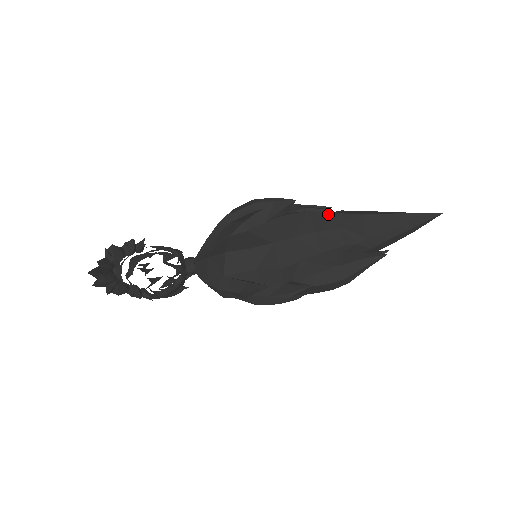
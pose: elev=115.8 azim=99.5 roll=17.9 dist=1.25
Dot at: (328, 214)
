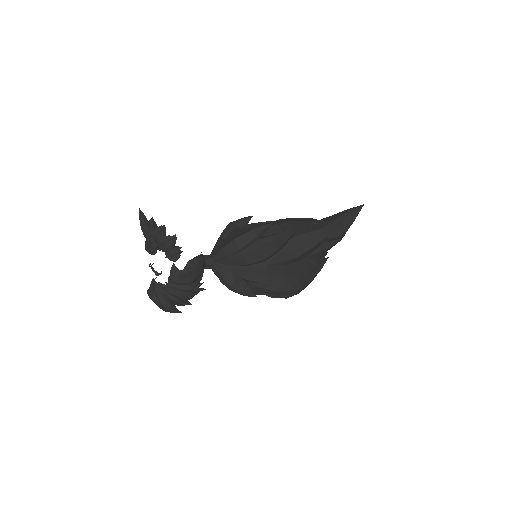
Dot at: occluded
